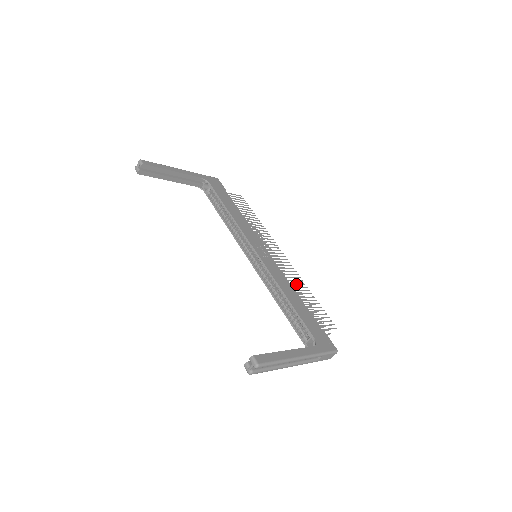
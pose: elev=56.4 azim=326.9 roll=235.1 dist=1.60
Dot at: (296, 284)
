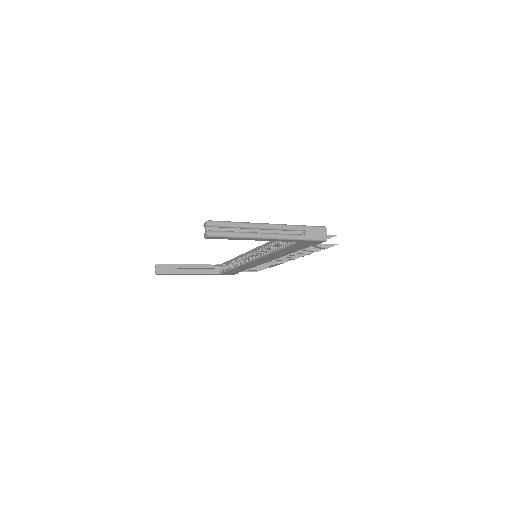
Dot at: occluded
